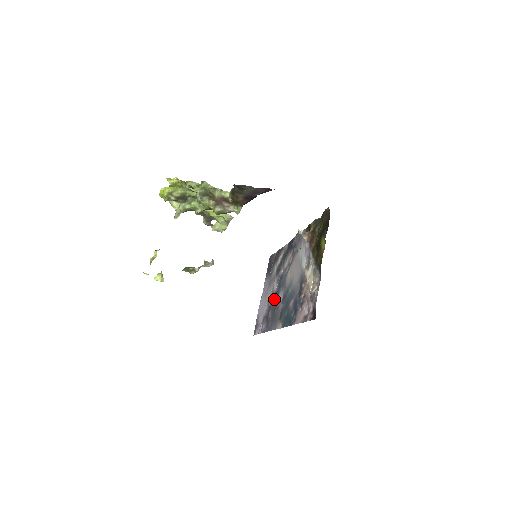
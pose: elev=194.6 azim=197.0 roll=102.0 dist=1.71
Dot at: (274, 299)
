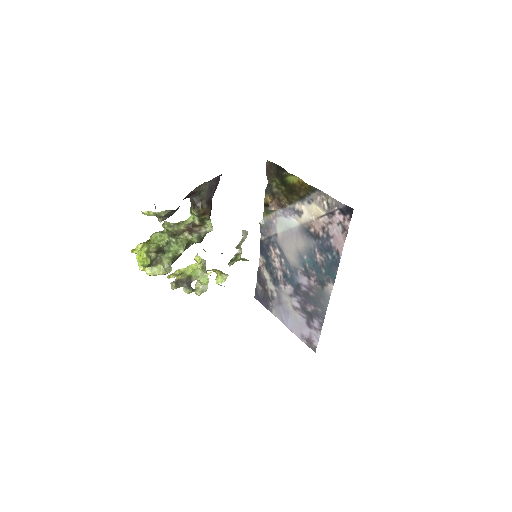
Dot at: (299, 295)
